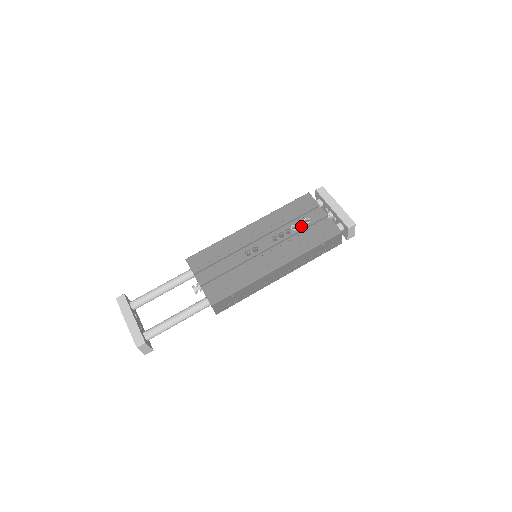
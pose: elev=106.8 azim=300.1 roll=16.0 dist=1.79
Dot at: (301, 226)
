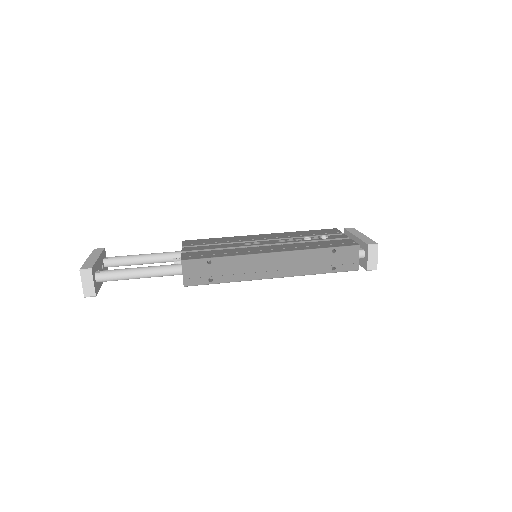
Dot at: occluded
